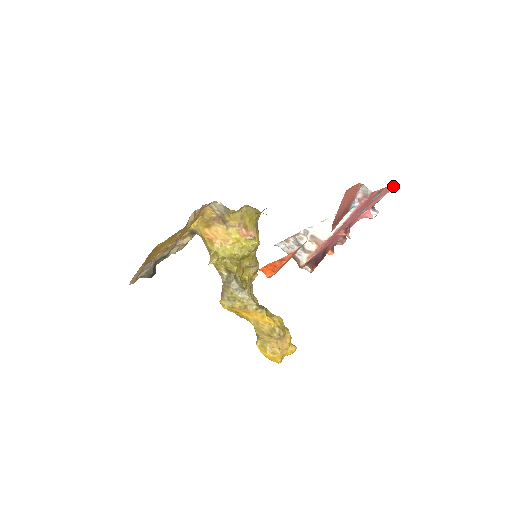
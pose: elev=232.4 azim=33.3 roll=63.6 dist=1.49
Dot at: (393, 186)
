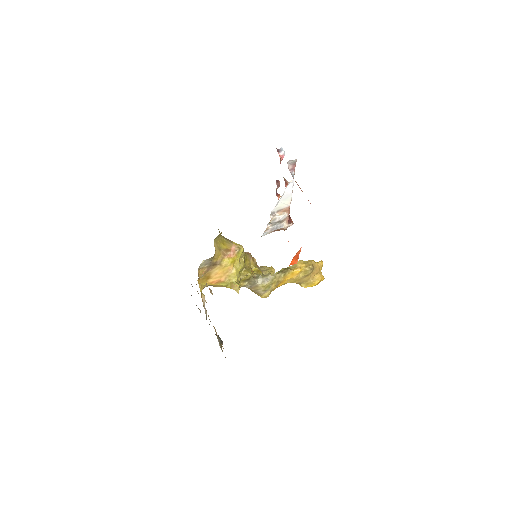
Dot at: occluded
